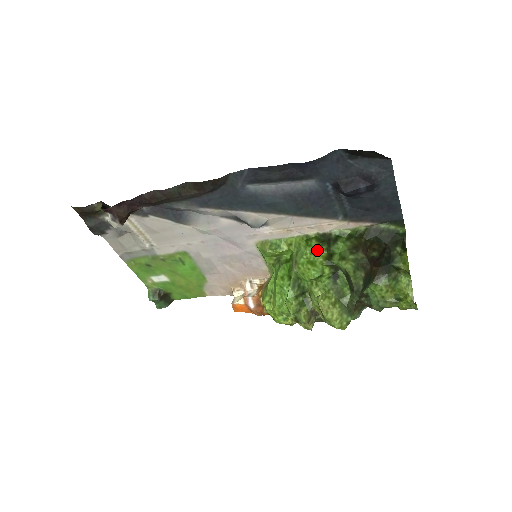
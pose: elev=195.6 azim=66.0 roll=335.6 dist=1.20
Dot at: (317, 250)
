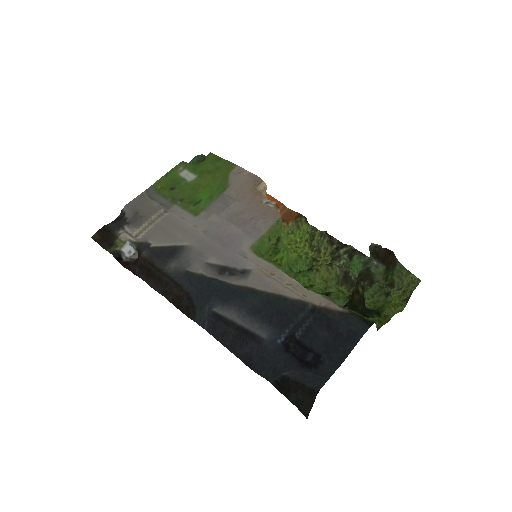
Dot at: occluded
